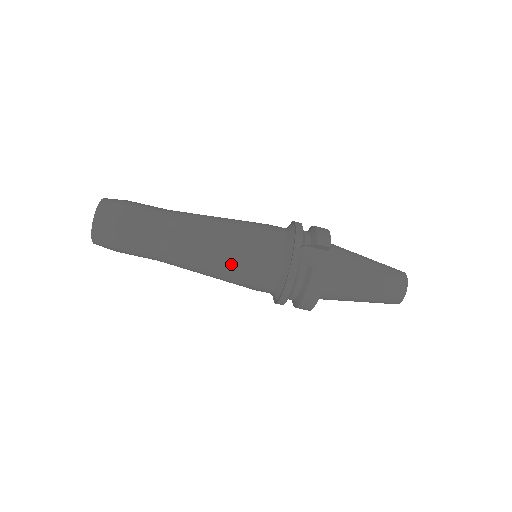
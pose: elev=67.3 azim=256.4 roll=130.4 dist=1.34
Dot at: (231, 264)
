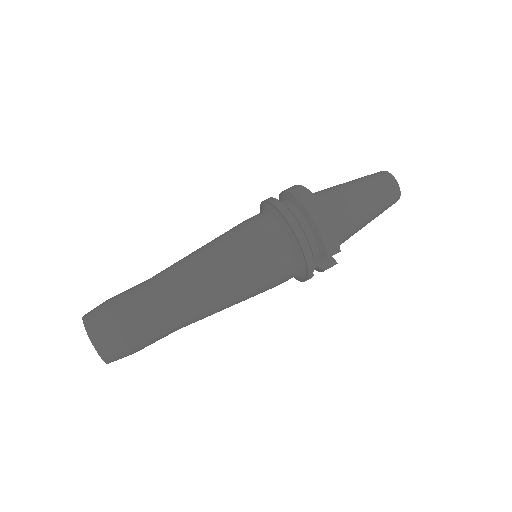
Dot at: (219, 237)
